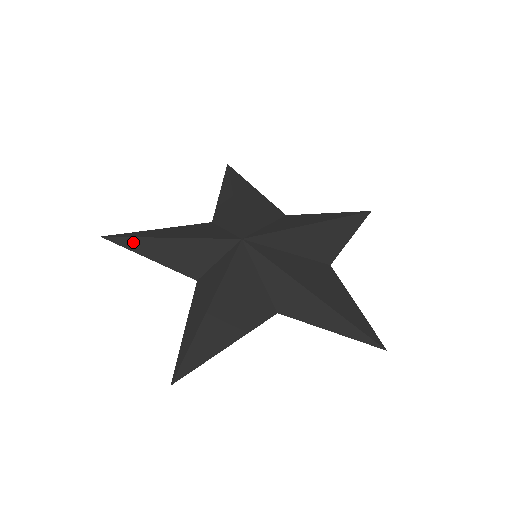
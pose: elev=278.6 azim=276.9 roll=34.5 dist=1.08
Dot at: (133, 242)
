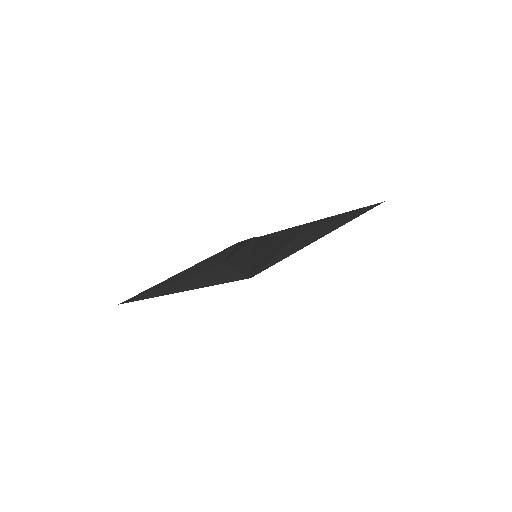
Dot at: (151, 289)
